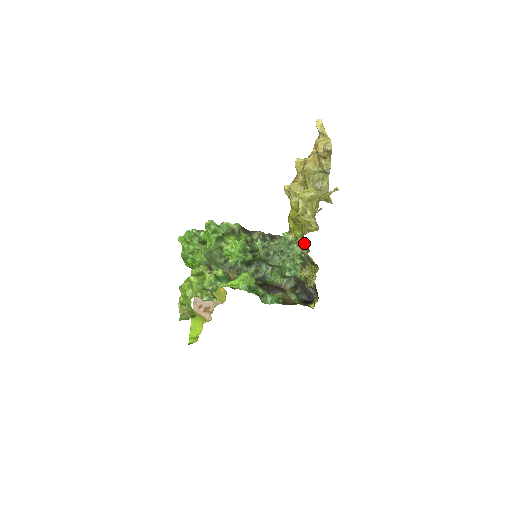
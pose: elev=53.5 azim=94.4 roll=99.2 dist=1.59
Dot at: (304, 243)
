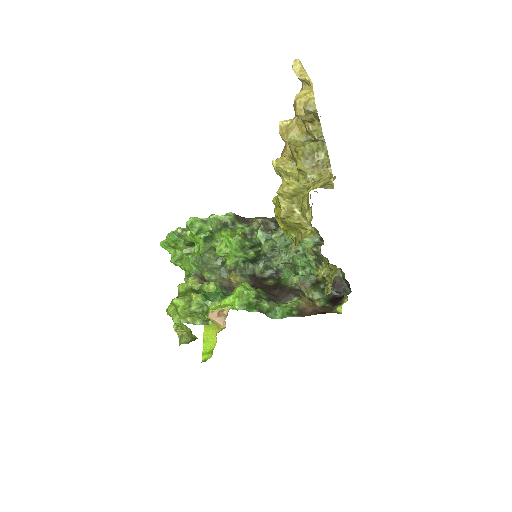
Dot at: (315, 231)
